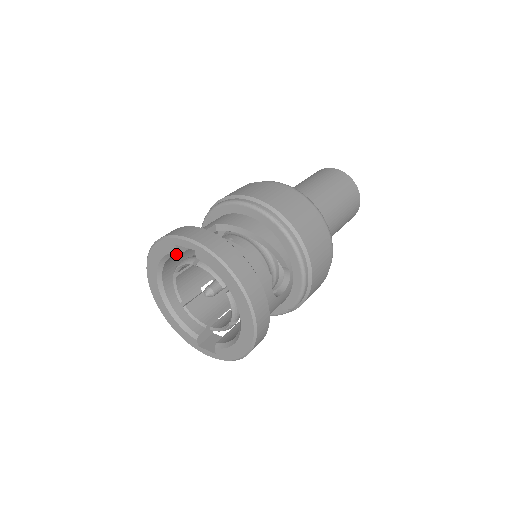
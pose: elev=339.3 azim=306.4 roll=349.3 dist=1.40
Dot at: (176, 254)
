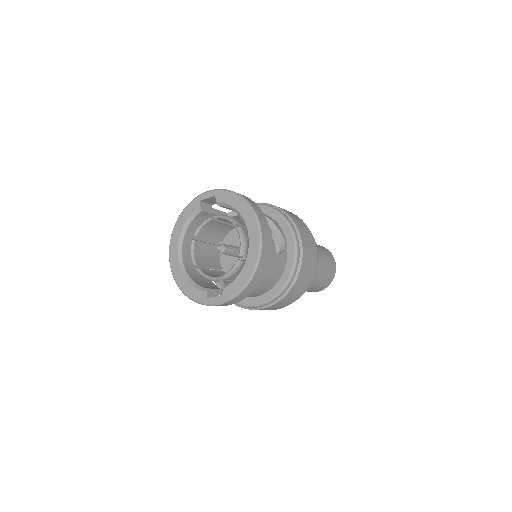
Dot at: (199, 213)
